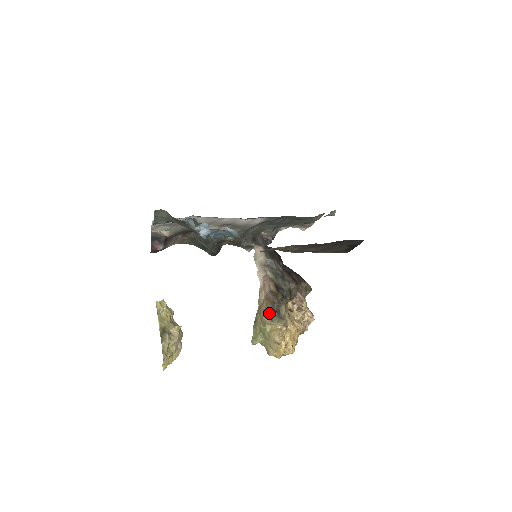
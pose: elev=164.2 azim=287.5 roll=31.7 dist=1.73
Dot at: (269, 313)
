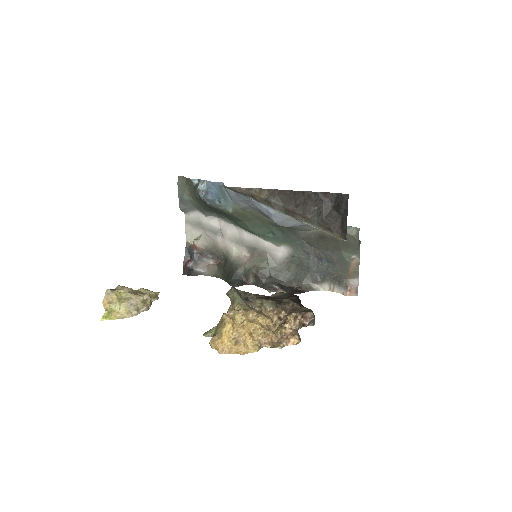
Dot at: (232, 288)
